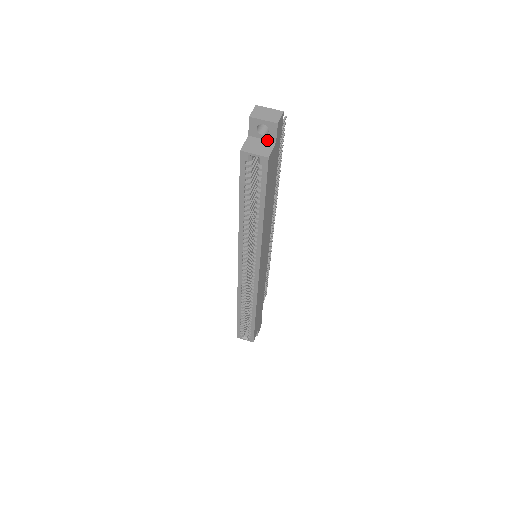
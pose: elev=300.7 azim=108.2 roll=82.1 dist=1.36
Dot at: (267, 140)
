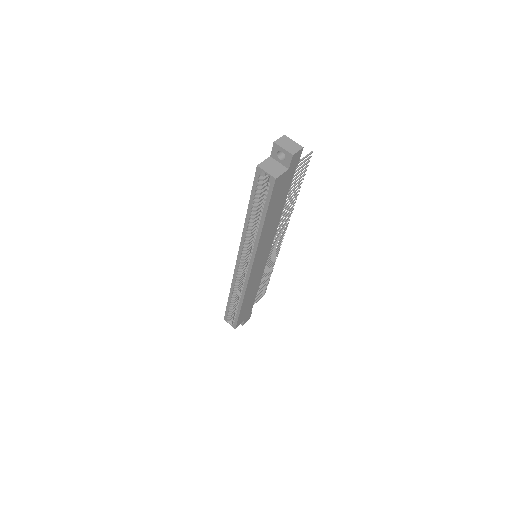
Dot at: (283, 165)
